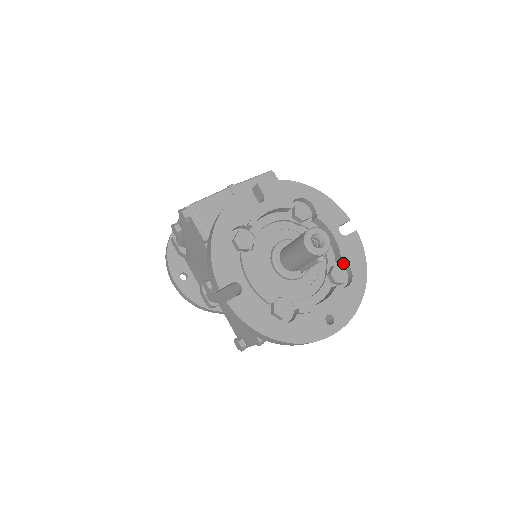
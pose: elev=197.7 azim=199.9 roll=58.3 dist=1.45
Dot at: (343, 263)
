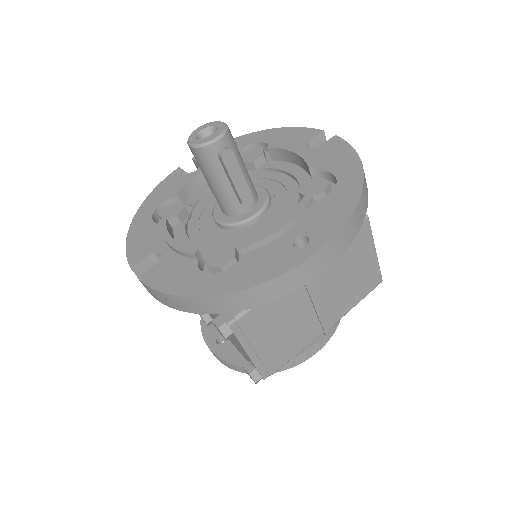
Dot at: (322, 176)
